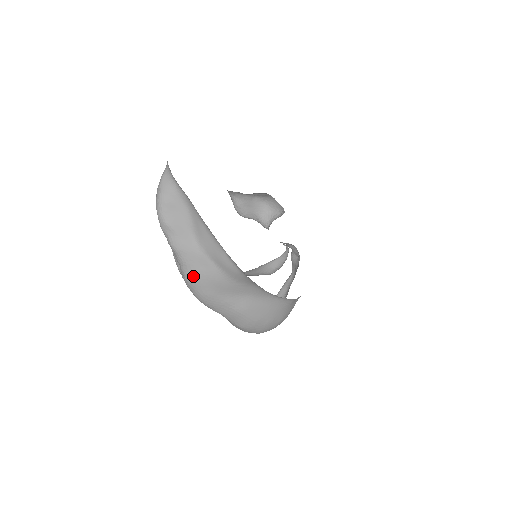
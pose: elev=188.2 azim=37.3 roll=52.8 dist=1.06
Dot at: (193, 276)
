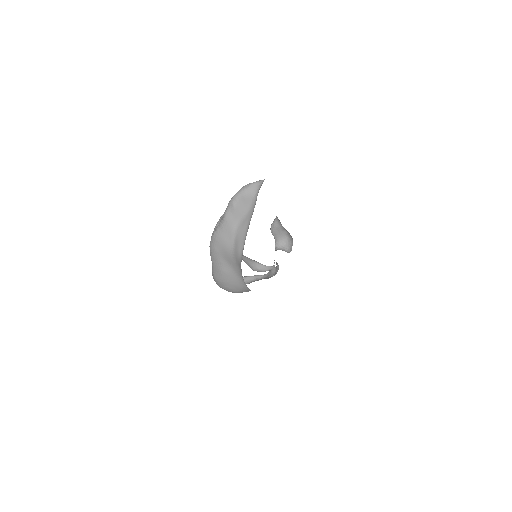
Dot at: (219, 236)
